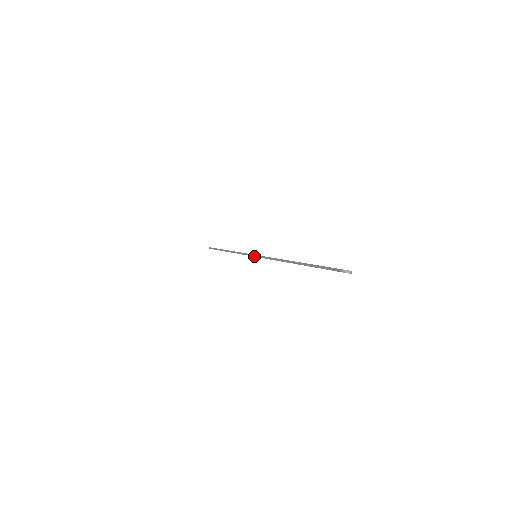
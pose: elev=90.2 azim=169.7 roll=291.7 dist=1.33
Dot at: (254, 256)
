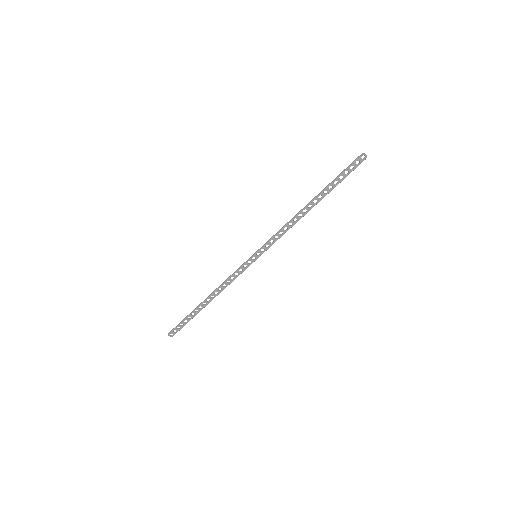
Dot at: (257, 251)
